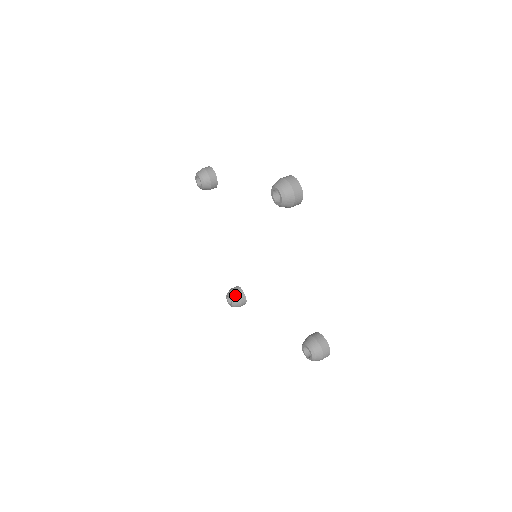
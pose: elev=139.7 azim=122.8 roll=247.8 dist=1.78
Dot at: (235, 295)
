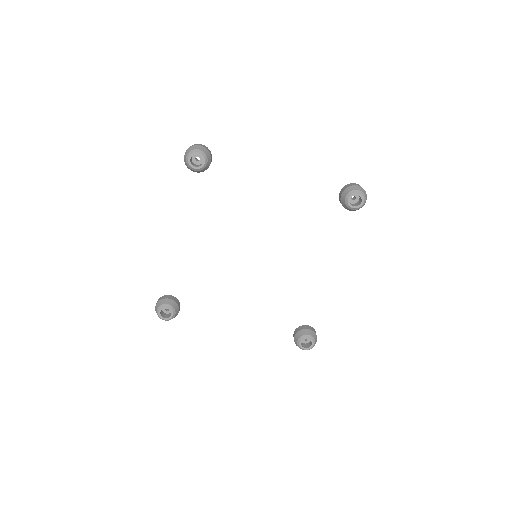
Dot at: (301, 333)
